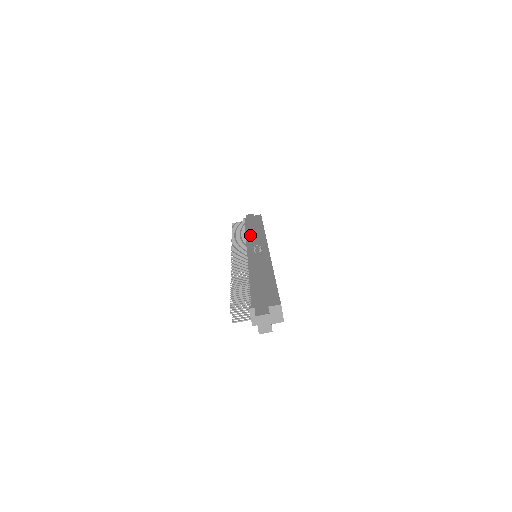
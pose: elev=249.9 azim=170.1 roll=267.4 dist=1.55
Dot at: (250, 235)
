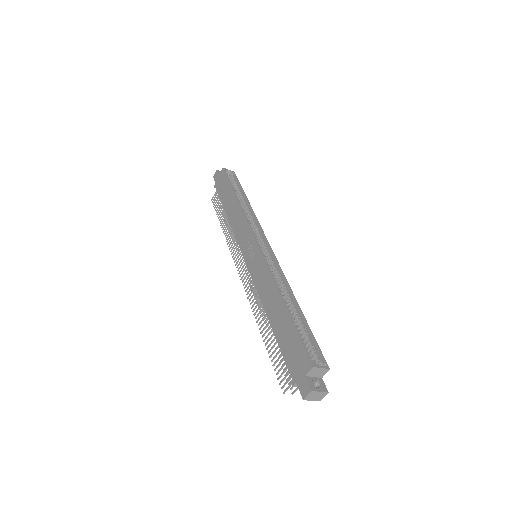
Dot at: (233, 224)
